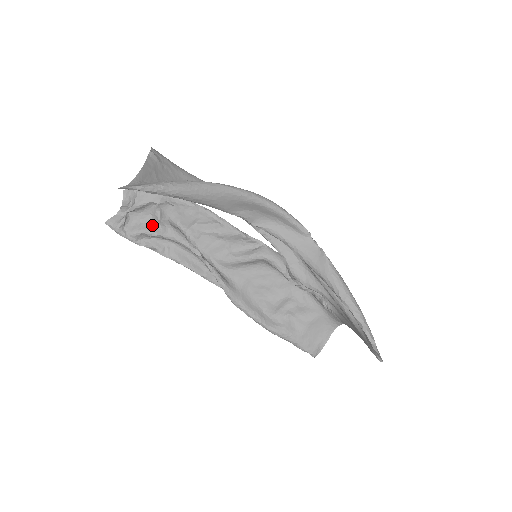
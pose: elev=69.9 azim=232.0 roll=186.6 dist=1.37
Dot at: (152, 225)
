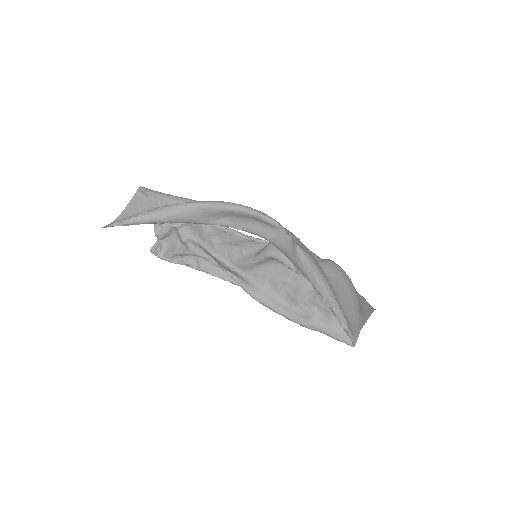
Dot at: (180, 246)
